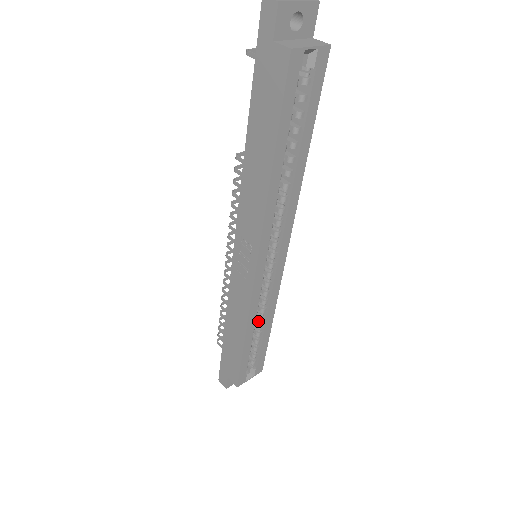
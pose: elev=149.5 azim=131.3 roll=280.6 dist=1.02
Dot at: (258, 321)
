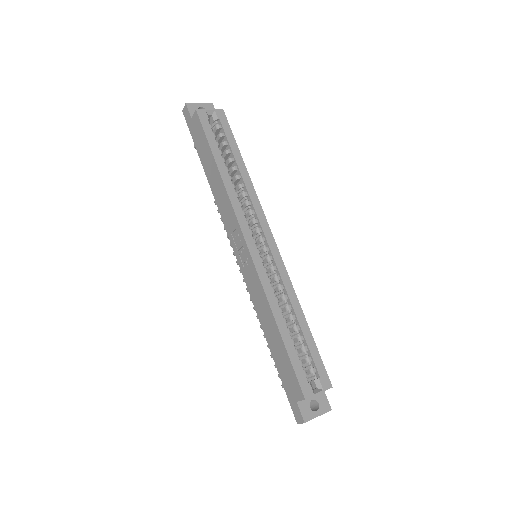
Dot at: (288, 314)
